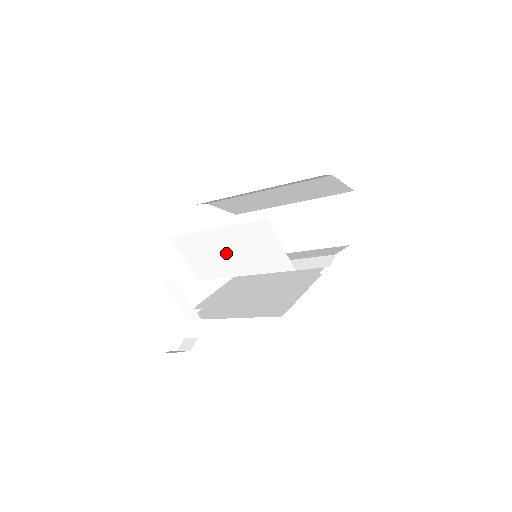
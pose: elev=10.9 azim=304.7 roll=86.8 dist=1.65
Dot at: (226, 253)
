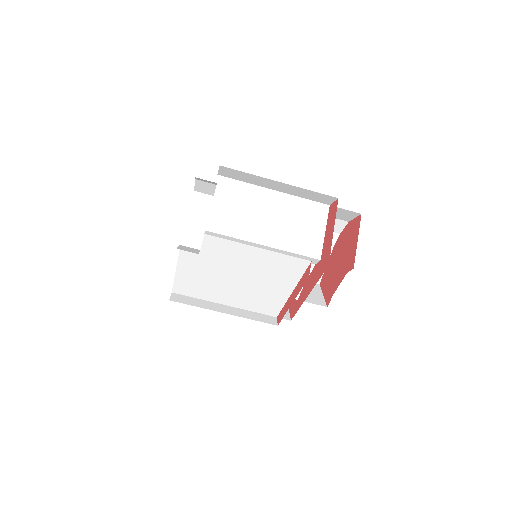
Dot at: (265, 216)
